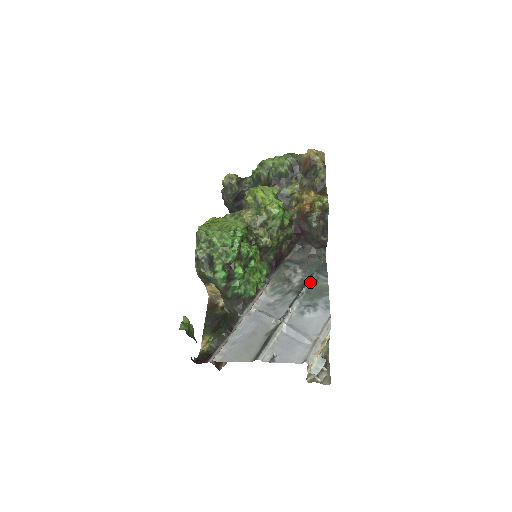
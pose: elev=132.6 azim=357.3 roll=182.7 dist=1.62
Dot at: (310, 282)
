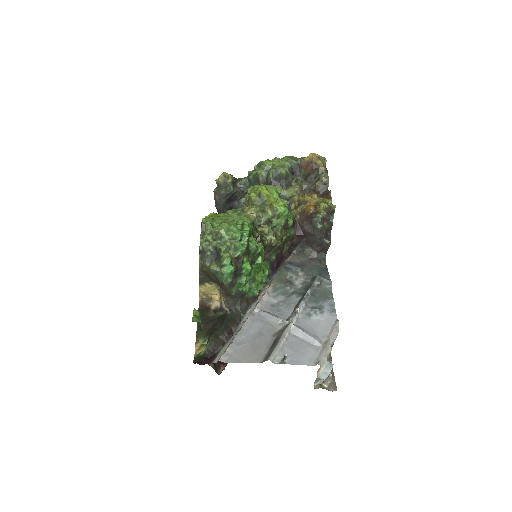
Dot at: (314, 284)
